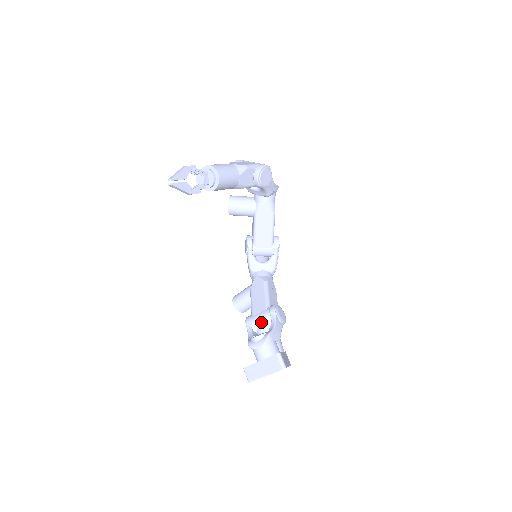
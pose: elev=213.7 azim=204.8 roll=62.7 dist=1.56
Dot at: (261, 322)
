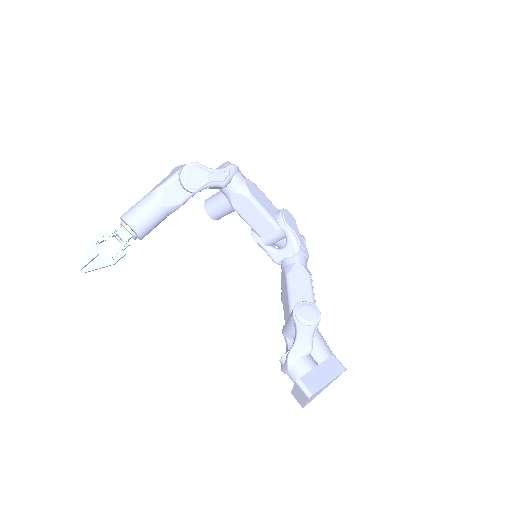
Dot at: (291, 332)
